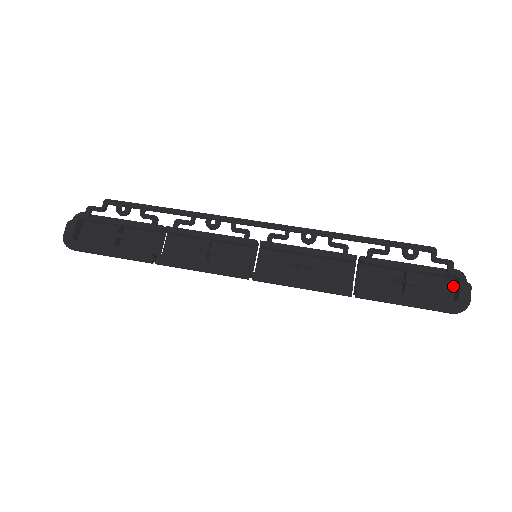
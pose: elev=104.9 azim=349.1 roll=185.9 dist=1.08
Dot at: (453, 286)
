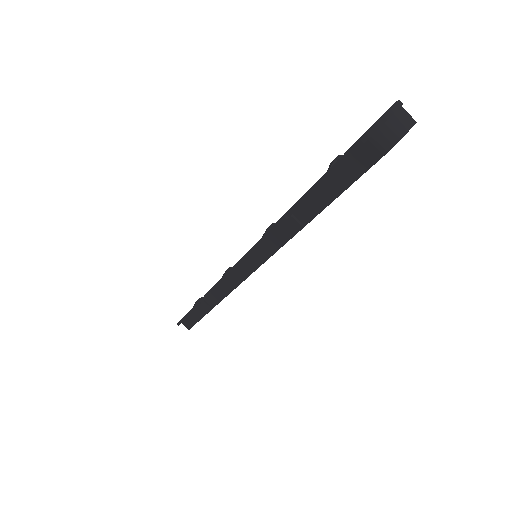
Dot at: occluded
